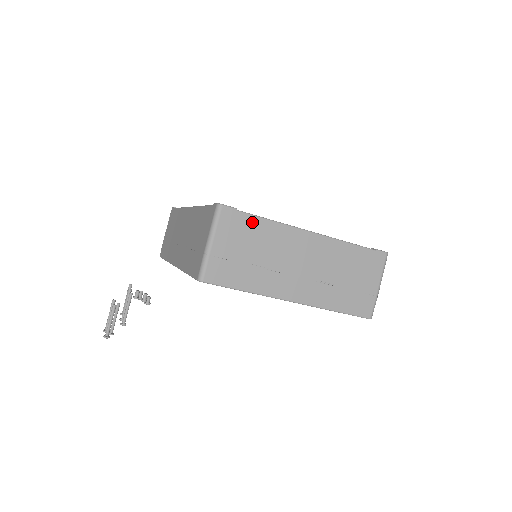
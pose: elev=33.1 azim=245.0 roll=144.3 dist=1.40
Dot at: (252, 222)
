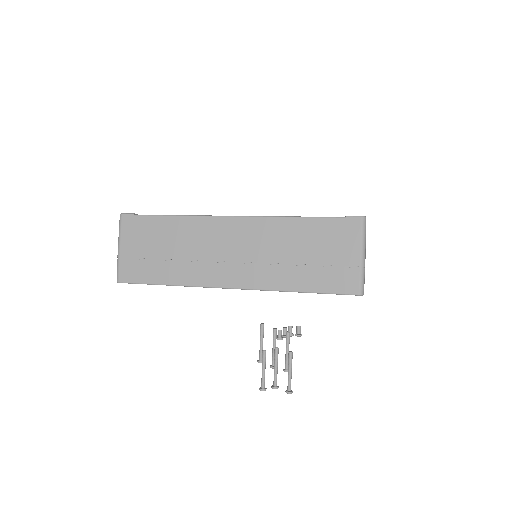
Dot at: occluded
